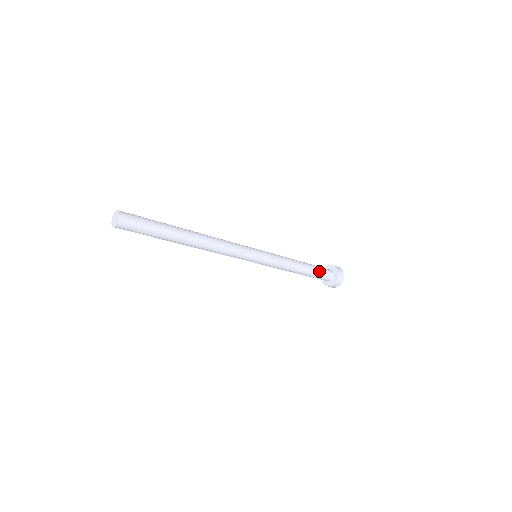
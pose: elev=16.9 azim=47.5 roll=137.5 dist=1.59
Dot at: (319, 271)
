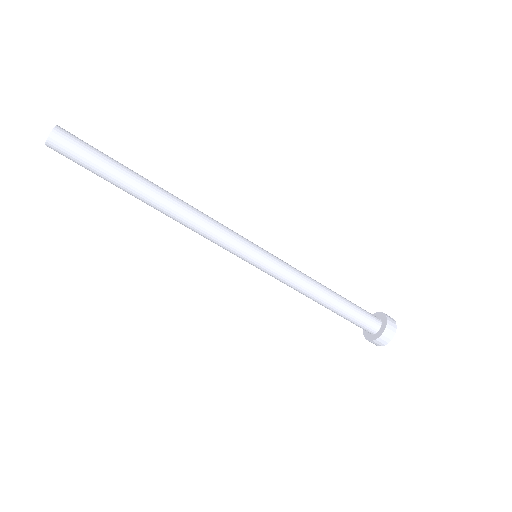
Dot at: (355, 312)
